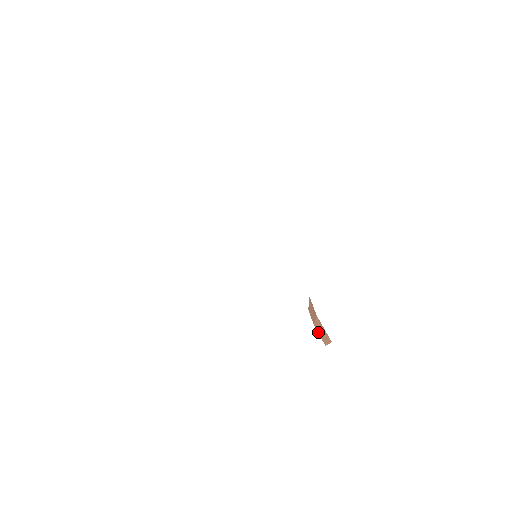
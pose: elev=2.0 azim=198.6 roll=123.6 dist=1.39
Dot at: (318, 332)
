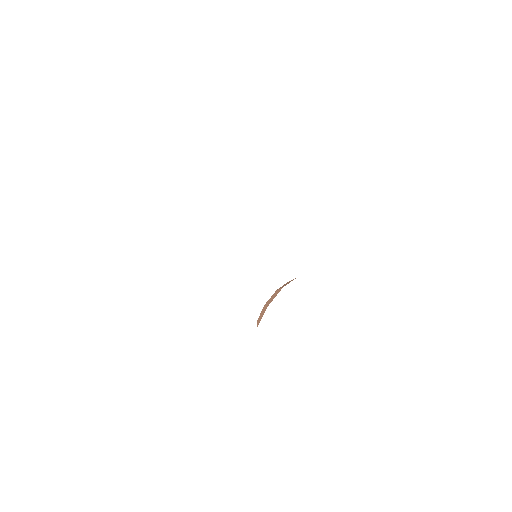
Dot at: (262, 311)
